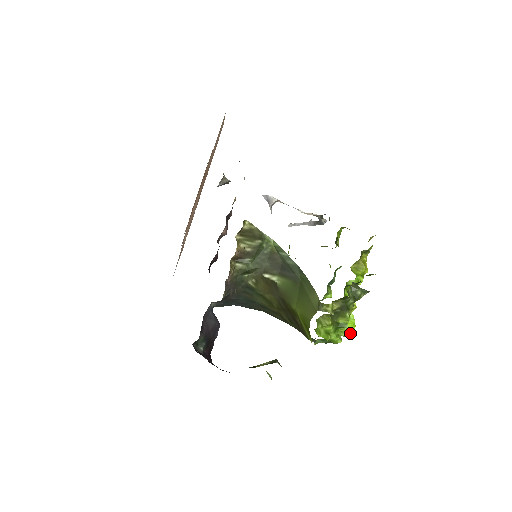
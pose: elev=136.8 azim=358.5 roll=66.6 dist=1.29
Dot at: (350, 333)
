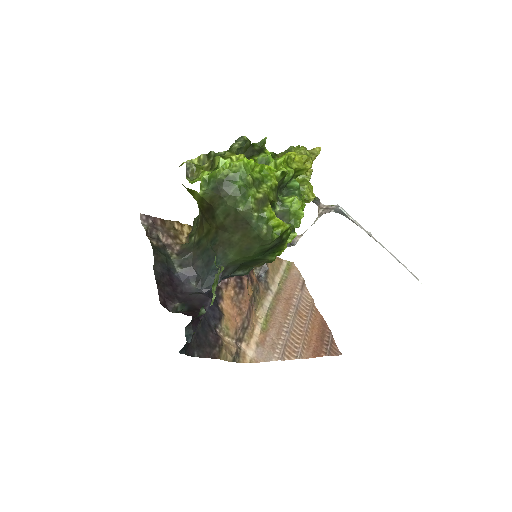
Dot at: (237, 162)
